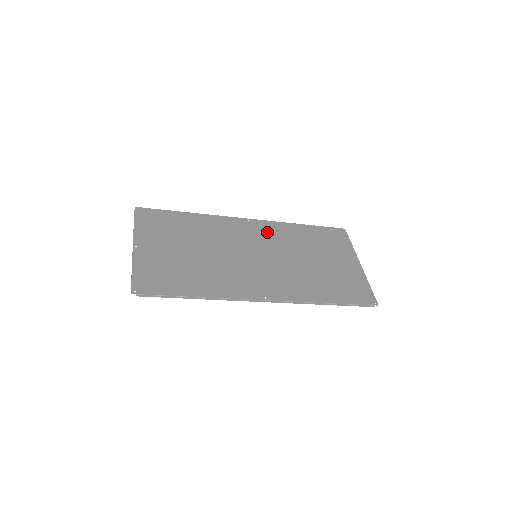
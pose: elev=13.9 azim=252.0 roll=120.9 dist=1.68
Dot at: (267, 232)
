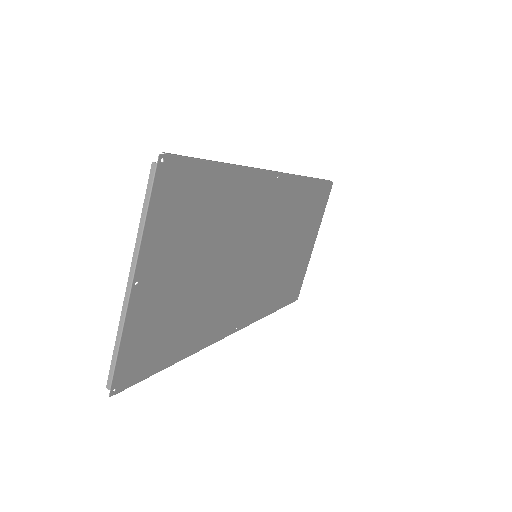
Dot at: (283, 202)
